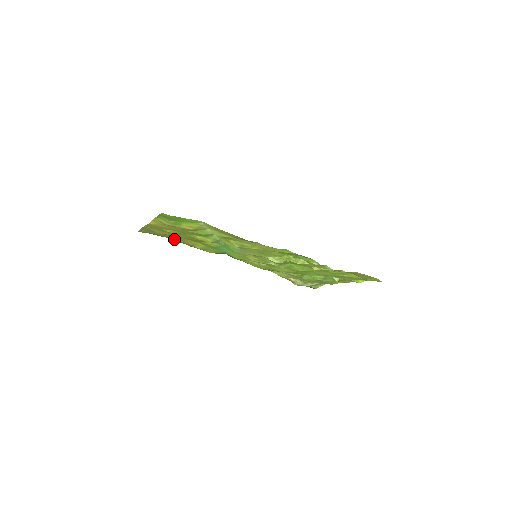
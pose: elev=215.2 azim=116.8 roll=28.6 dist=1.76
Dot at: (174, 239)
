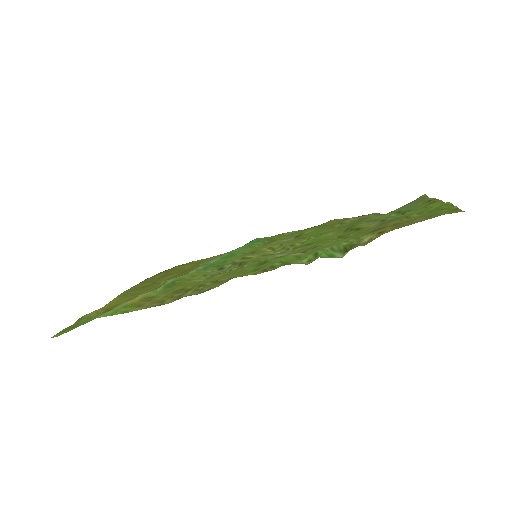
Dot at: (182, 265)
